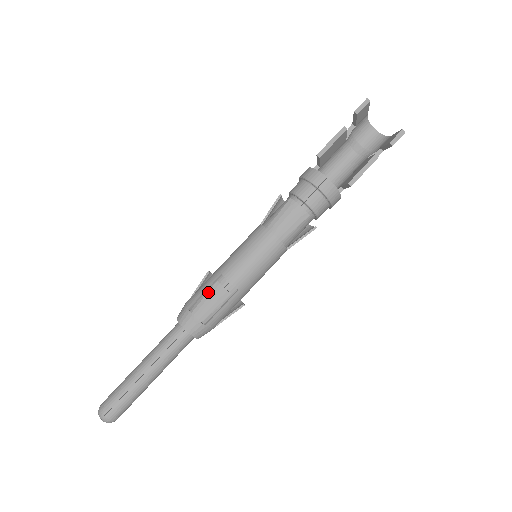
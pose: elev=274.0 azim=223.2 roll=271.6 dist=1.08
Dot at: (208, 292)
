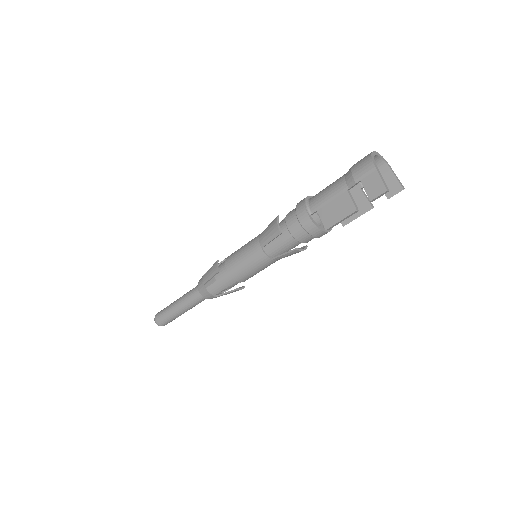
Dot at: occluded
